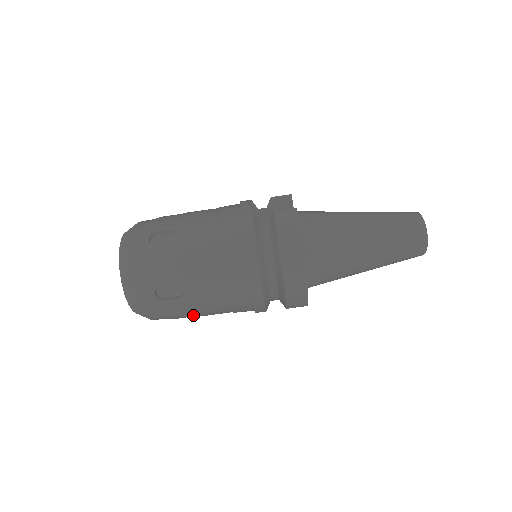
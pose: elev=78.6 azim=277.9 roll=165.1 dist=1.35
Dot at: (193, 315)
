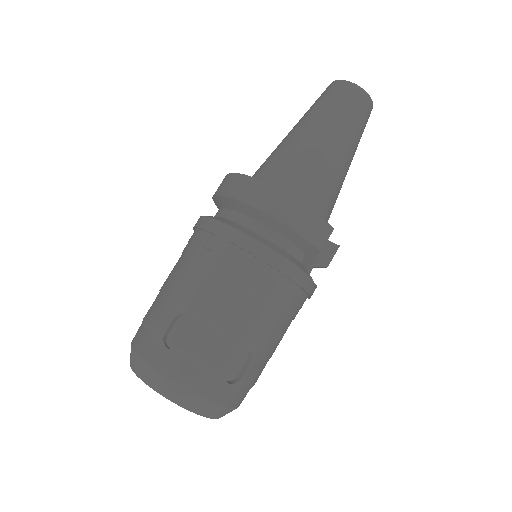
Dot at: (234, 344)
